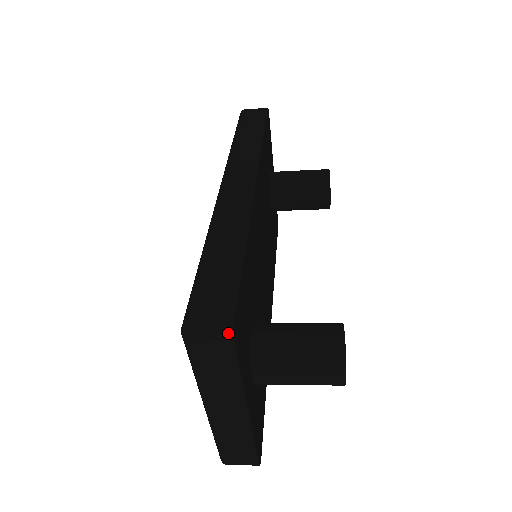
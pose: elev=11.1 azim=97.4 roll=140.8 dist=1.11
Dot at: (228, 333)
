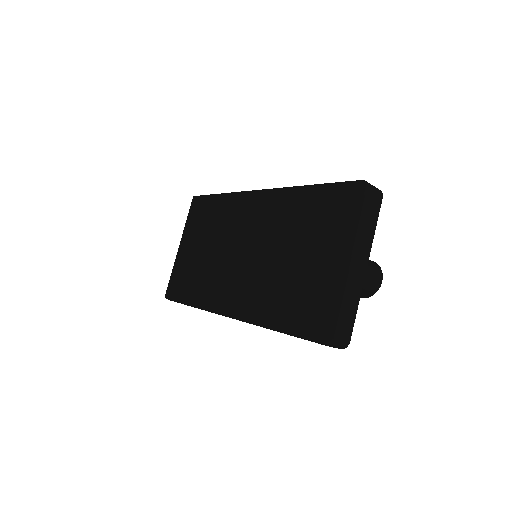
Dot at: (380, 191)
